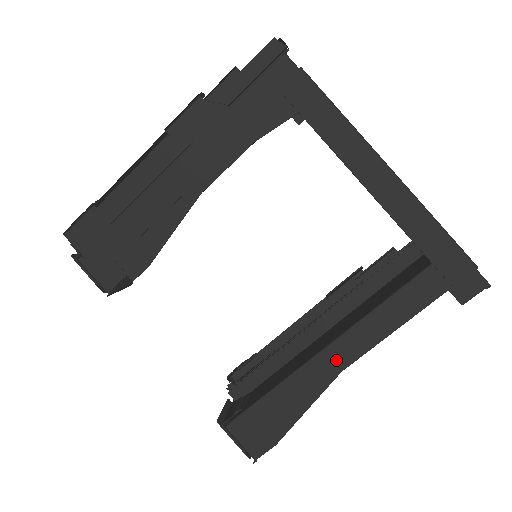
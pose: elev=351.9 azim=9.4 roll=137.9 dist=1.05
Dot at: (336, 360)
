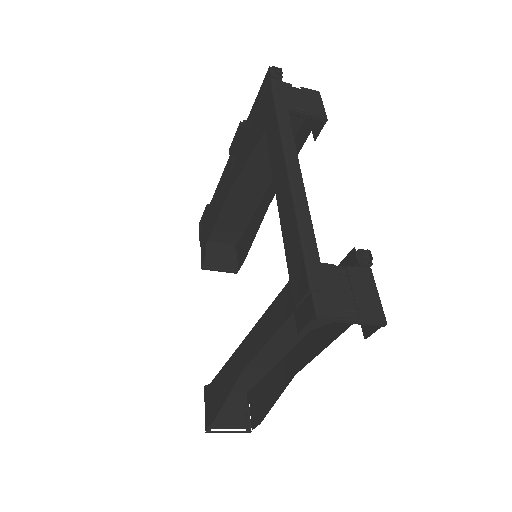
Dot at: (241, 360)
